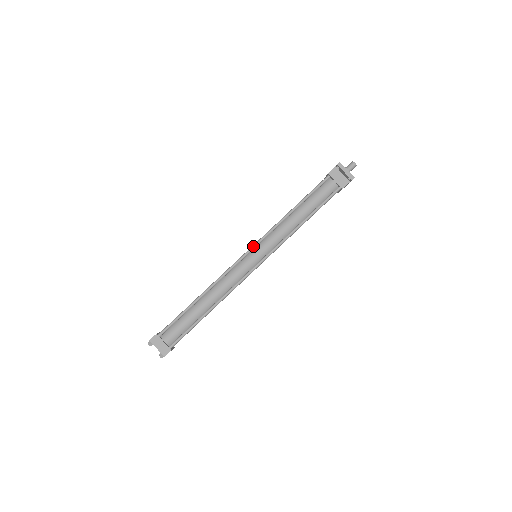
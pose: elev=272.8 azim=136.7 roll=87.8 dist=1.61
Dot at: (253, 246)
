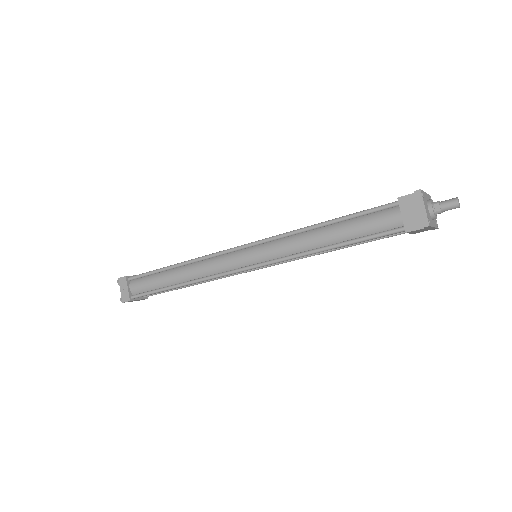
Dot at: (252, 243)
